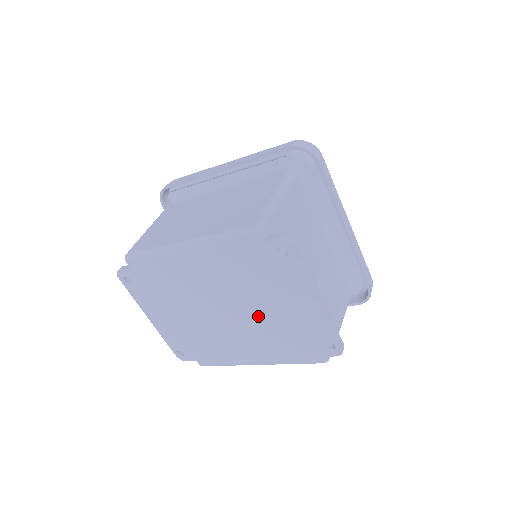
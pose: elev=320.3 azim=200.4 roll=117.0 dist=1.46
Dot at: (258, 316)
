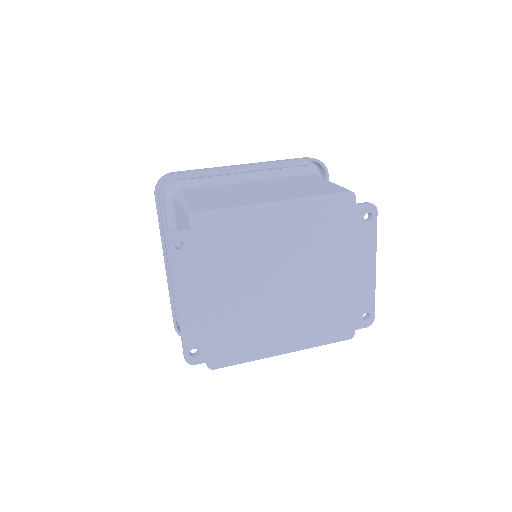
Dot at: (316, 288)
